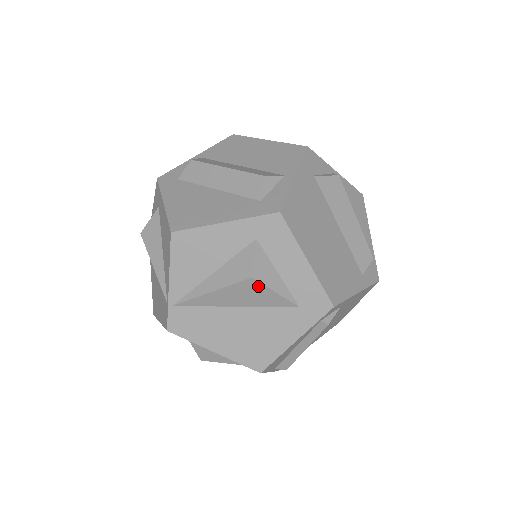
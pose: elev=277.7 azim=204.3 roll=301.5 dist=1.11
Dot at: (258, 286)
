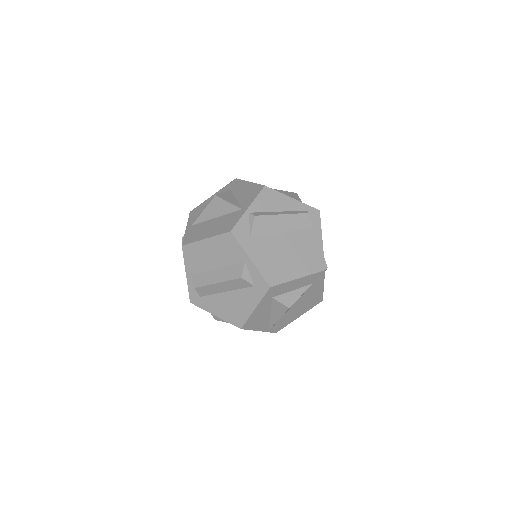
Dot at: occluded
